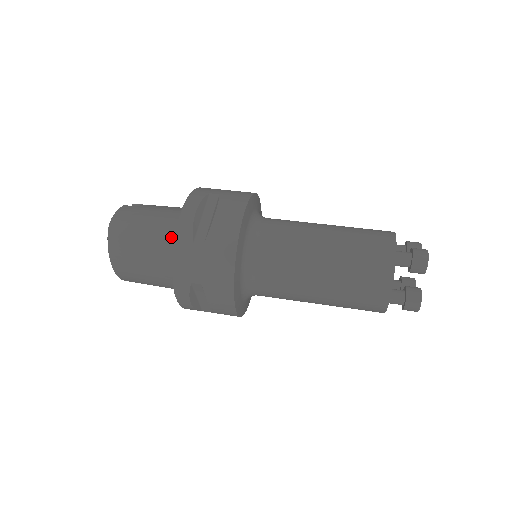
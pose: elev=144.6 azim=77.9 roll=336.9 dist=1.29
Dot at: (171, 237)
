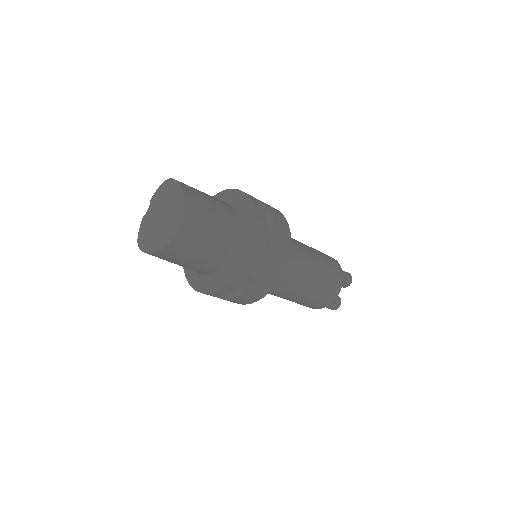
Dot at: occluded
